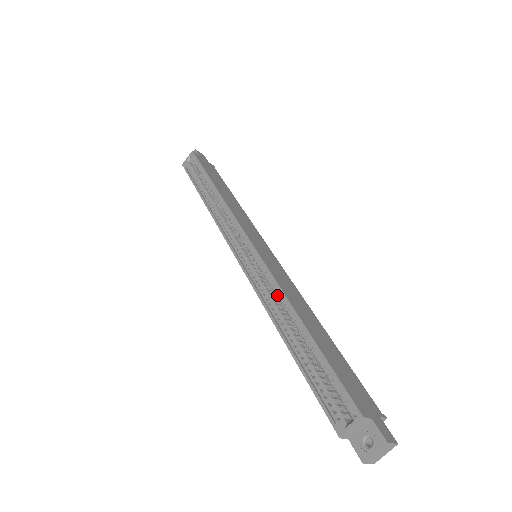
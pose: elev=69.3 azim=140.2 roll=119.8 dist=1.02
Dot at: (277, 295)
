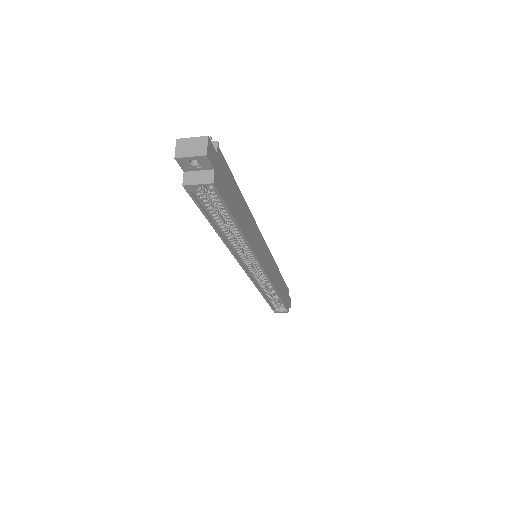
Dot at: (270, 287)
